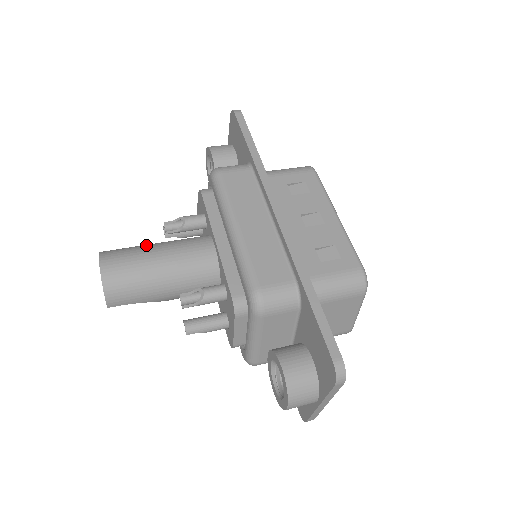
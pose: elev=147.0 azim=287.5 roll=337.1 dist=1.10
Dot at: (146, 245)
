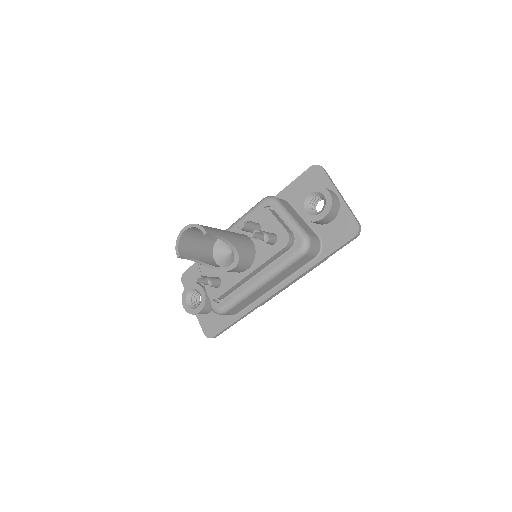
Dot at: (198, 244)
